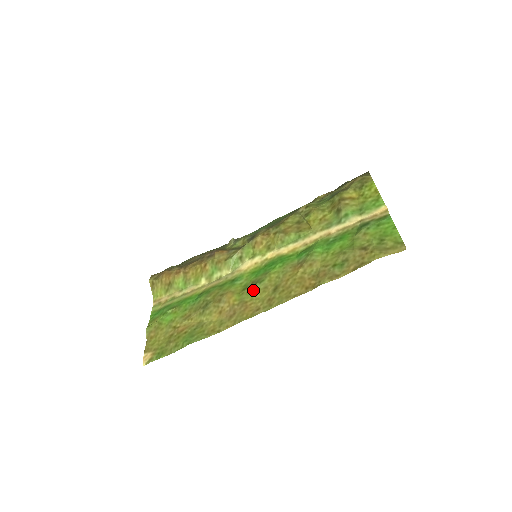
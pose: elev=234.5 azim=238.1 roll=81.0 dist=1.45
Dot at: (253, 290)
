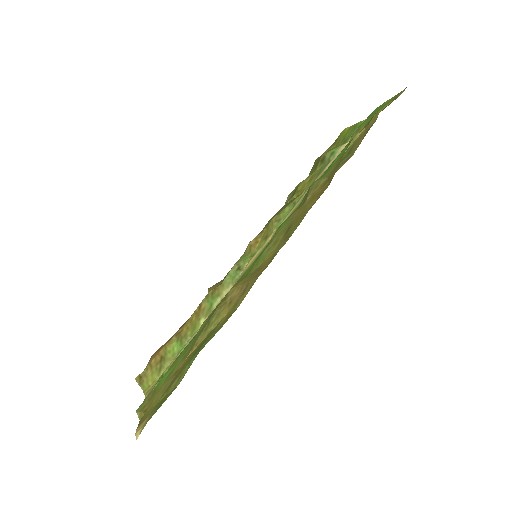
Dot at: (262, 256)
